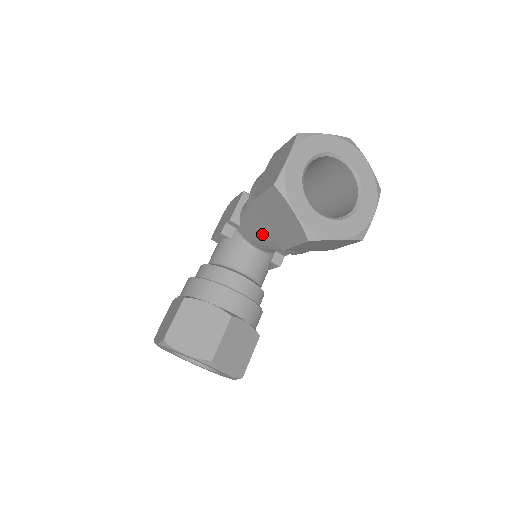
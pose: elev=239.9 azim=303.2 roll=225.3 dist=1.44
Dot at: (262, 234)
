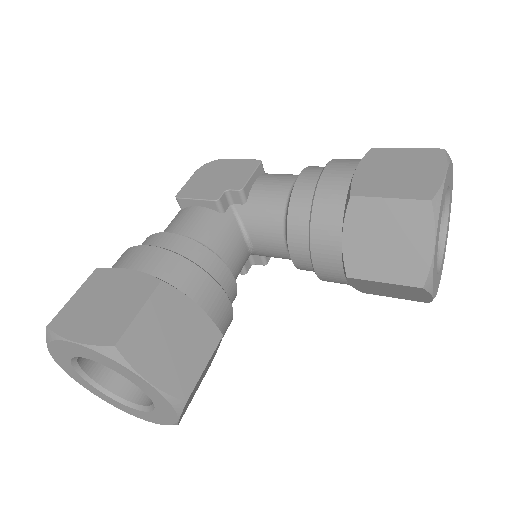
Dot at: (321, 241)
